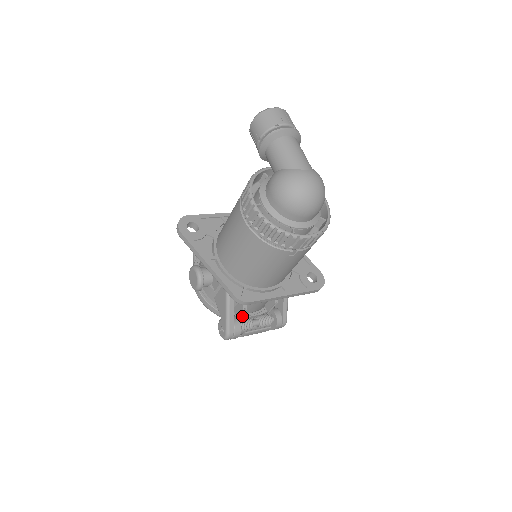
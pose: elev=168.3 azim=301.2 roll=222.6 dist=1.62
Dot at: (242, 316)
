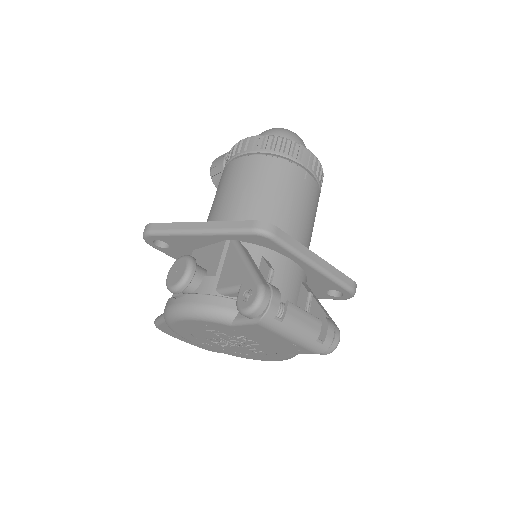
Dot at: occluded
